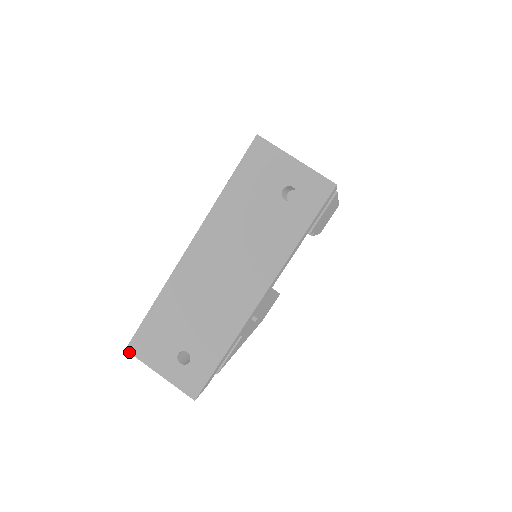
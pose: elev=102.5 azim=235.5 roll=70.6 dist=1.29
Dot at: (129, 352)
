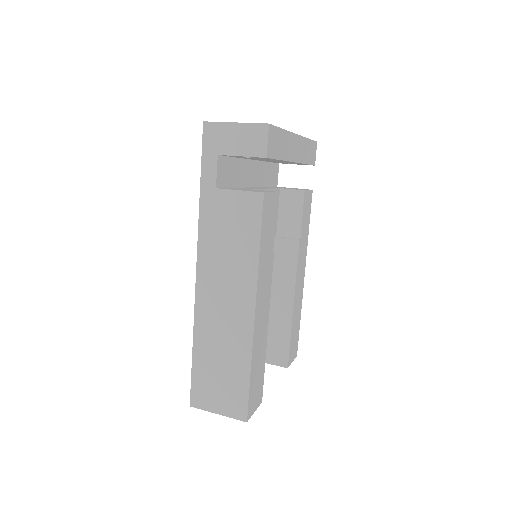
Dot at: (207, 121)
